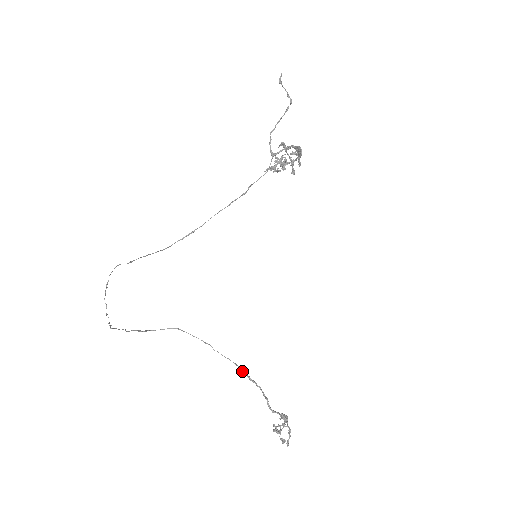
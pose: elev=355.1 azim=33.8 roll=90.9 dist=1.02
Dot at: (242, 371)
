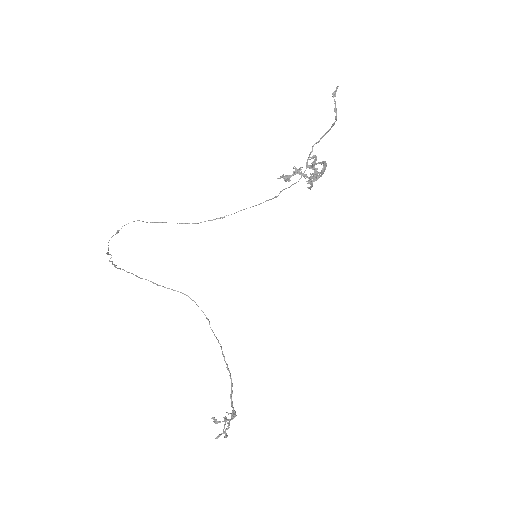
Dot at: occluded
